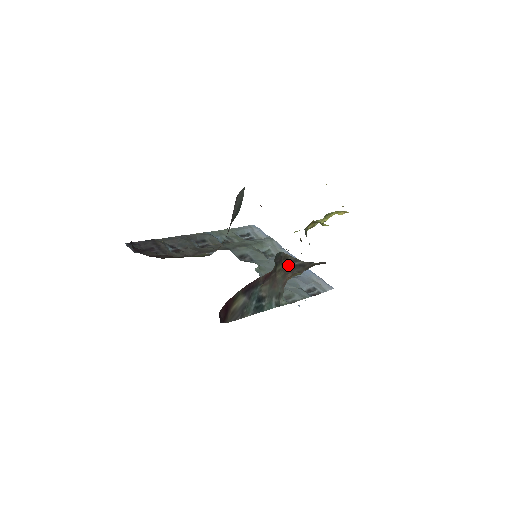
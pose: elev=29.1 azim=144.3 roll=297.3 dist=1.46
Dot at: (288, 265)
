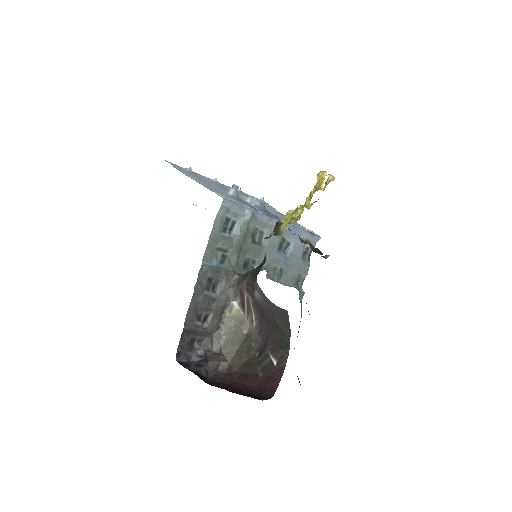
Dot at: occluded
